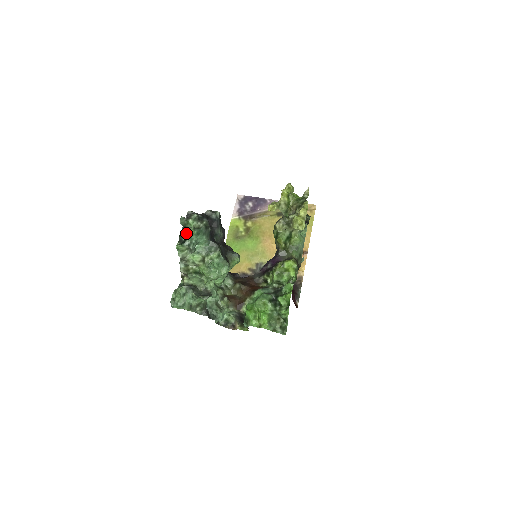
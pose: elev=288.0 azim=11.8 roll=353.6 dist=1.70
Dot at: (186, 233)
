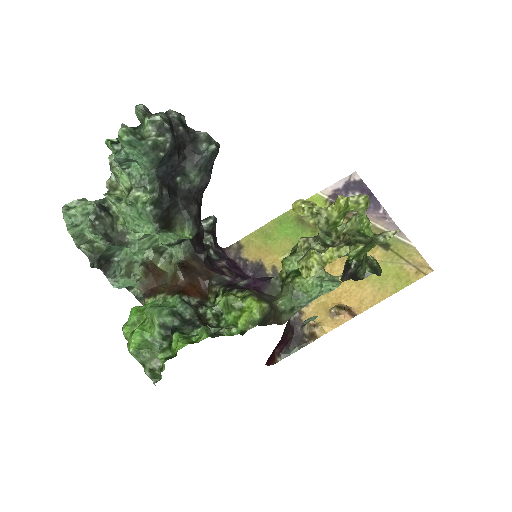
Dot at: occluded
